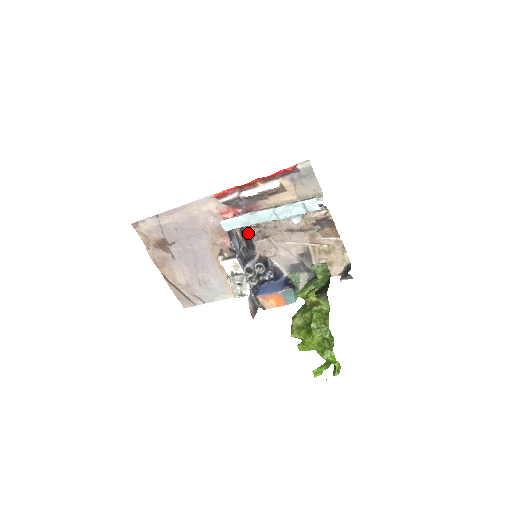
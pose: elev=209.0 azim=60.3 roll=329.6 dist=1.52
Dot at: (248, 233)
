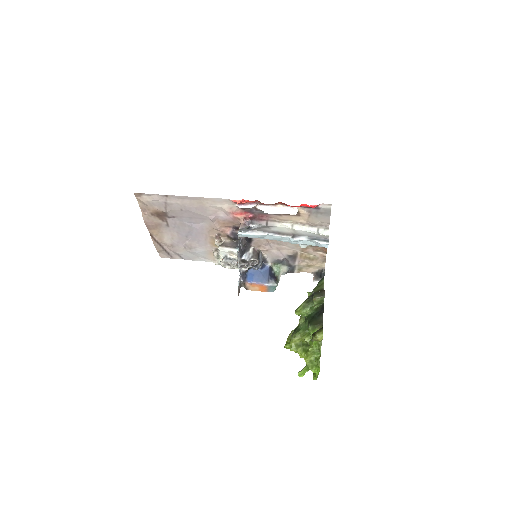
Dot at: occluded
